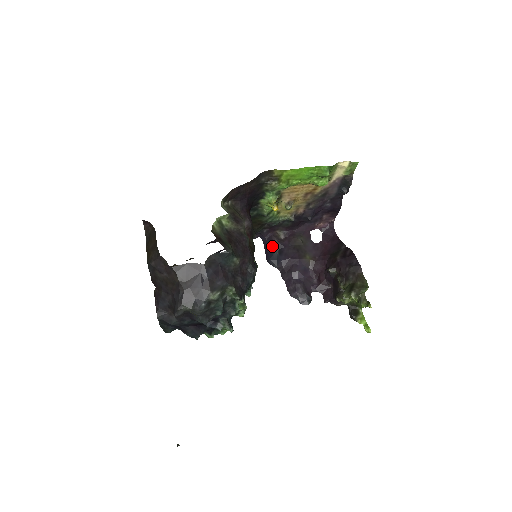
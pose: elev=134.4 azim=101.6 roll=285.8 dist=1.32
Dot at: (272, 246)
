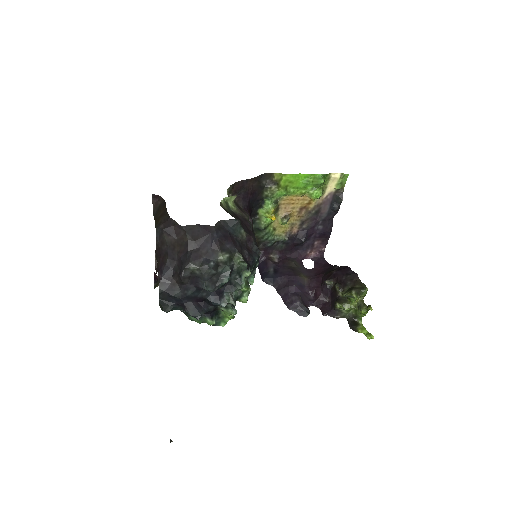
Dot at: (267, 267)
